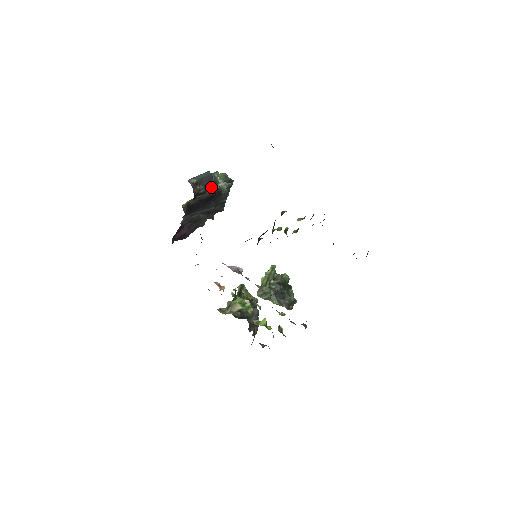
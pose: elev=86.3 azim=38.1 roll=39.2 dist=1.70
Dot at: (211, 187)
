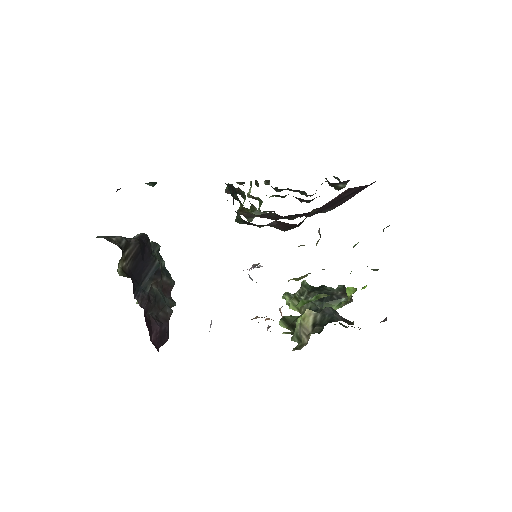
Dot at: occluded
